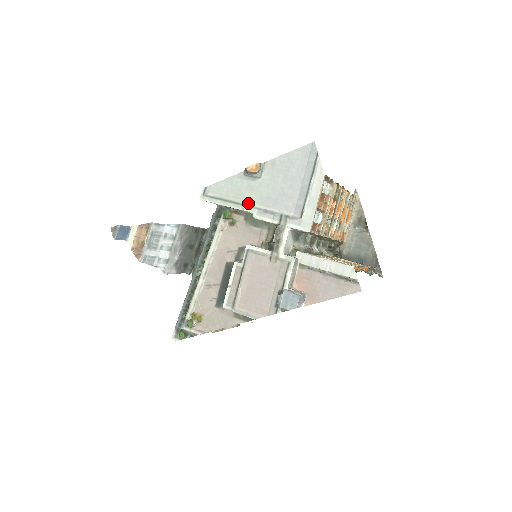
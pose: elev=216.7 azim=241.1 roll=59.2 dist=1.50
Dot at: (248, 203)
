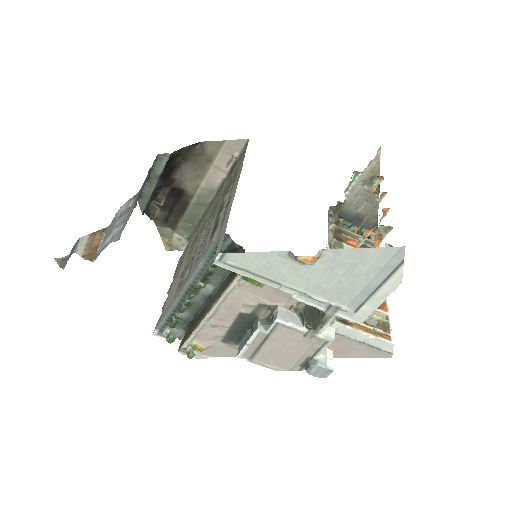
Dot at: (288, 285)
